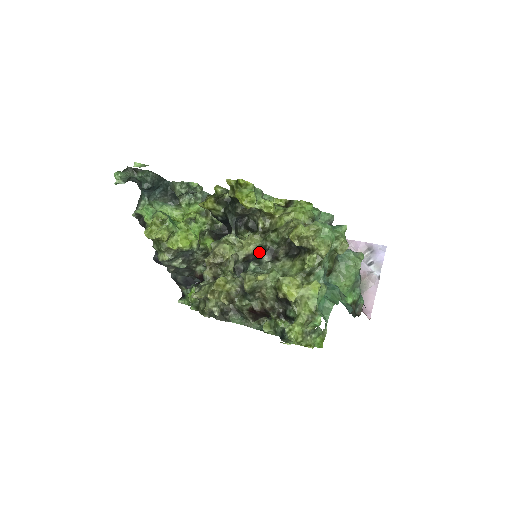
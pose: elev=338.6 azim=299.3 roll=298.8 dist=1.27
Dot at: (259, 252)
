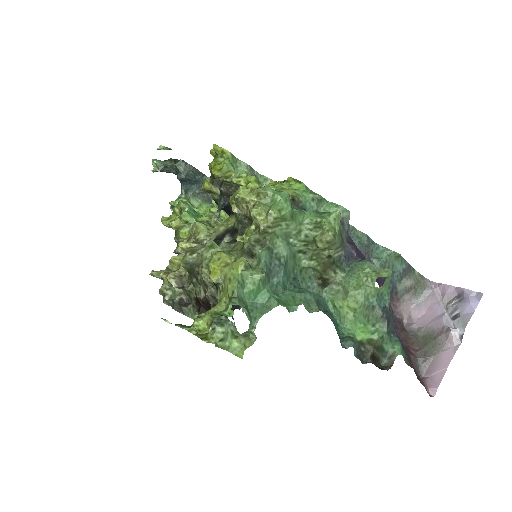
Dot at: (225, 233)
